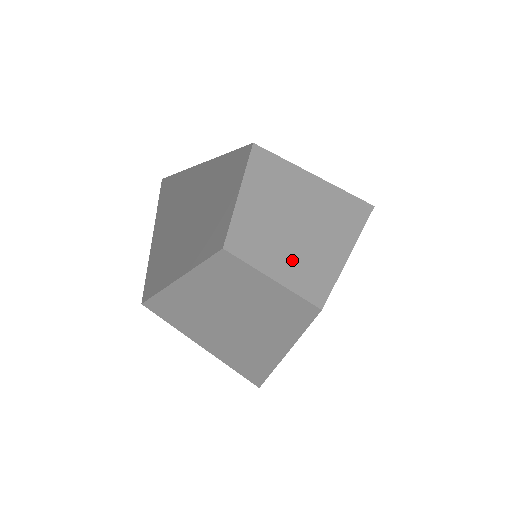
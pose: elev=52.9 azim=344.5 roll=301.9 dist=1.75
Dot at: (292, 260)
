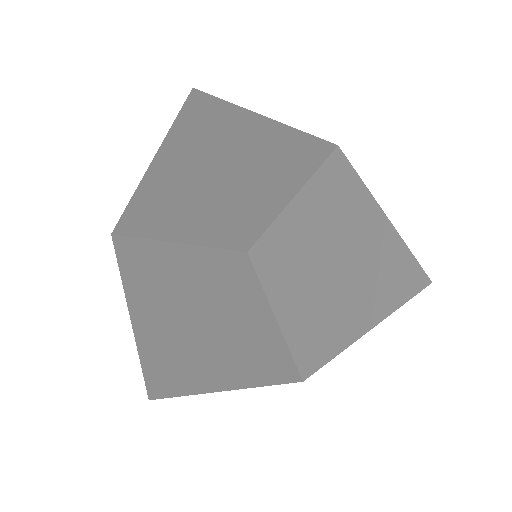
Dot at: (222, 218)
